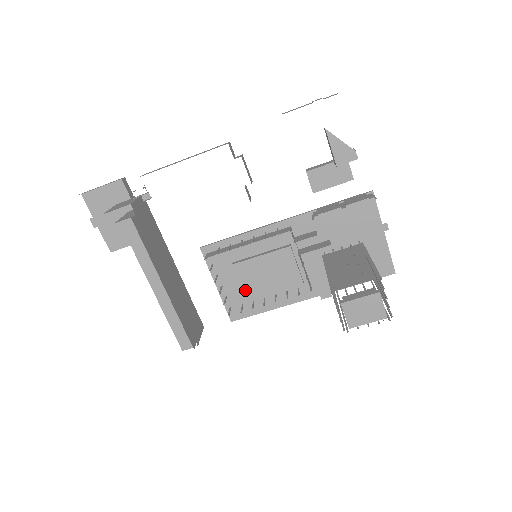
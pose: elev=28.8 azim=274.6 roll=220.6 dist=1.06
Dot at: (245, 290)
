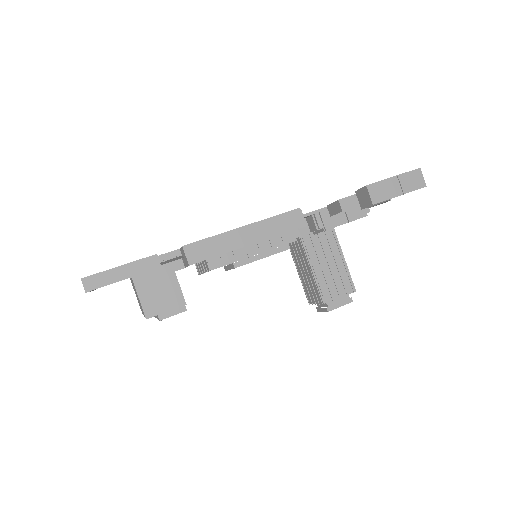
Dot at: occluded
